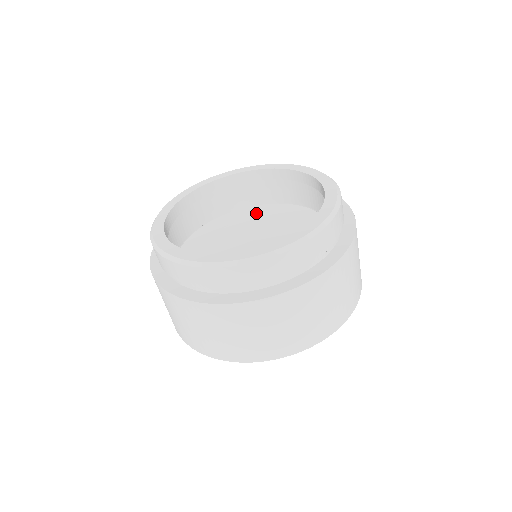
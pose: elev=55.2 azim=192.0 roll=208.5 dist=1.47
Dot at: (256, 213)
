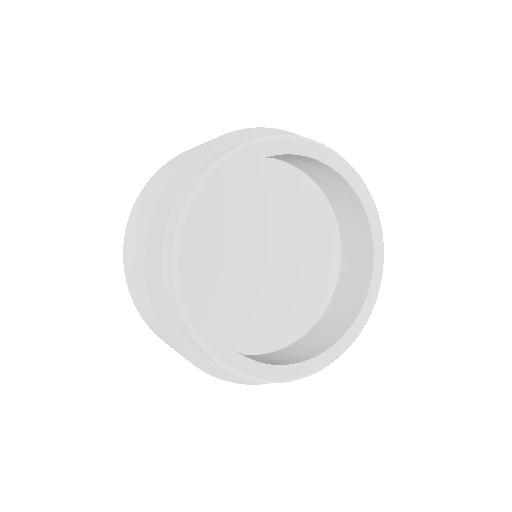
Dot at: (314, 213)
